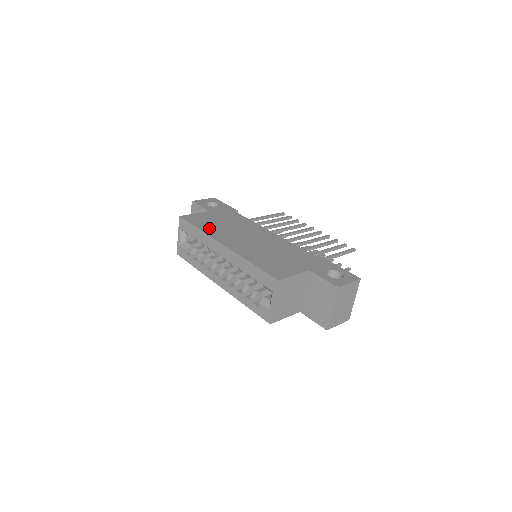
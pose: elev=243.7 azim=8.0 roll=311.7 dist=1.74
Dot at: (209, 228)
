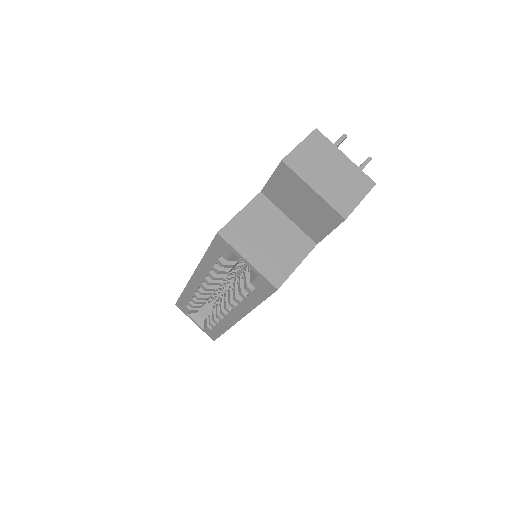
Dot at: occluded
